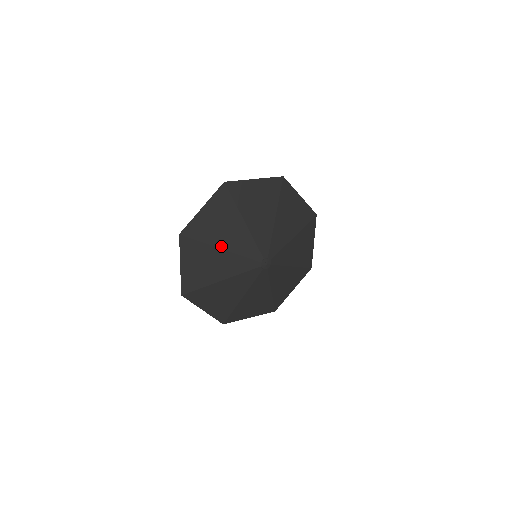
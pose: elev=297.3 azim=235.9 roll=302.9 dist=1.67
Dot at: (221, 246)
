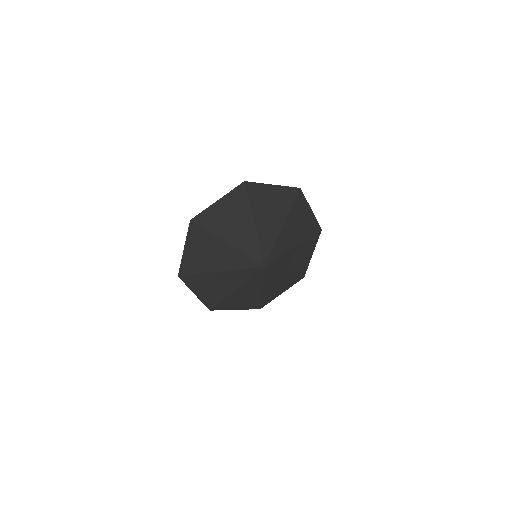
Dot at: (217, 270)
